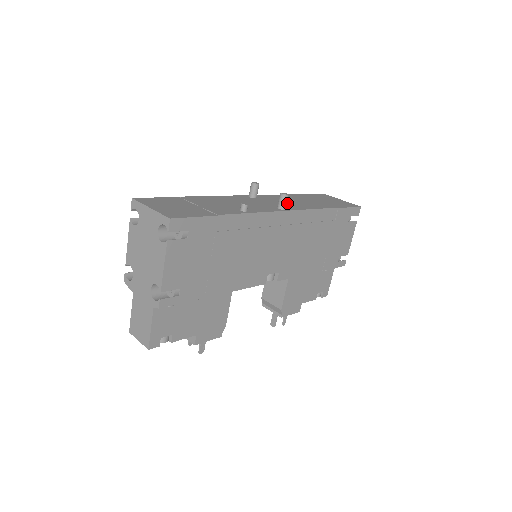
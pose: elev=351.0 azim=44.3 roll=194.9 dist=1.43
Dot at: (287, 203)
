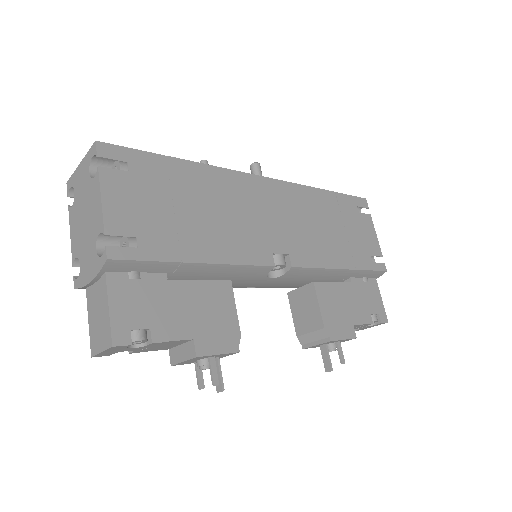
Dot at: occluded
